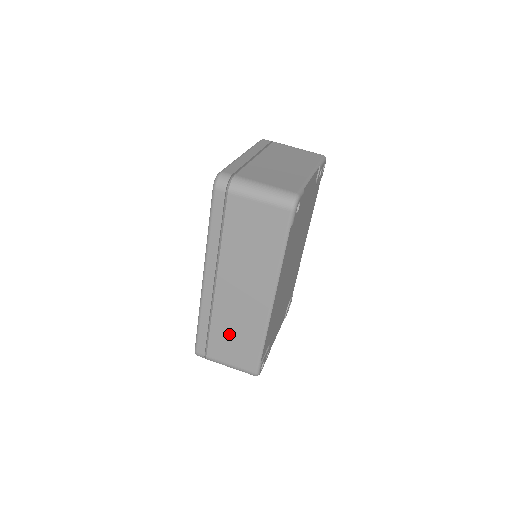
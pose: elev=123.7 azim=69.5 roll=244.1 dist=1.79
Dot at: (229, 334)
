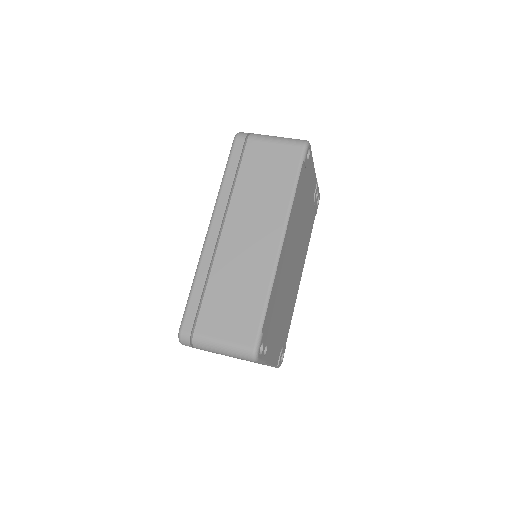
Dot at: (228, 293)
